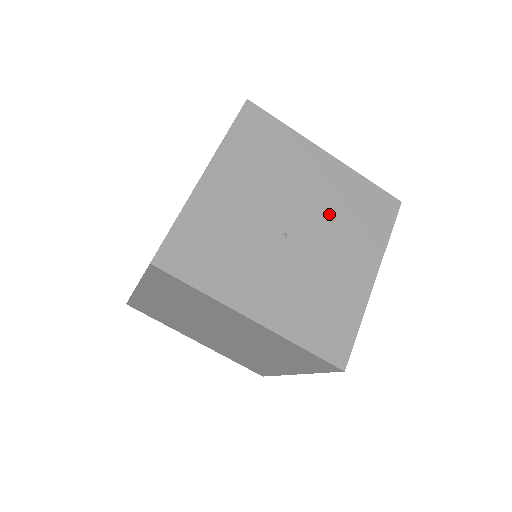
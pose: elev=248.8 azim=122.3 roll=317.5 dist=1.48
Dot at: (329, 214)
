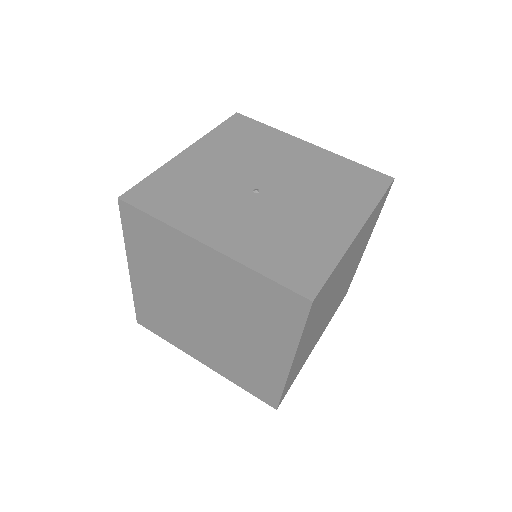
Dot at: (308, 181)
